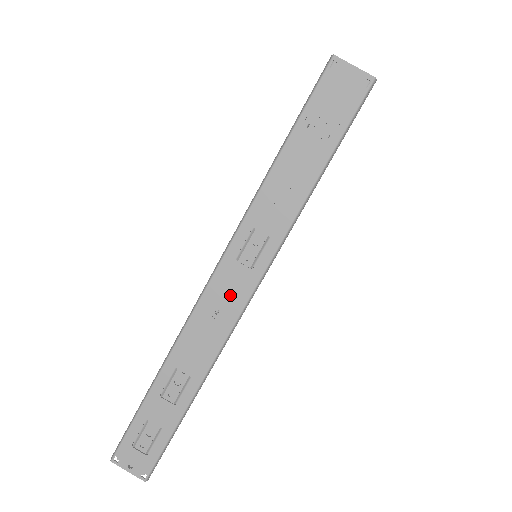
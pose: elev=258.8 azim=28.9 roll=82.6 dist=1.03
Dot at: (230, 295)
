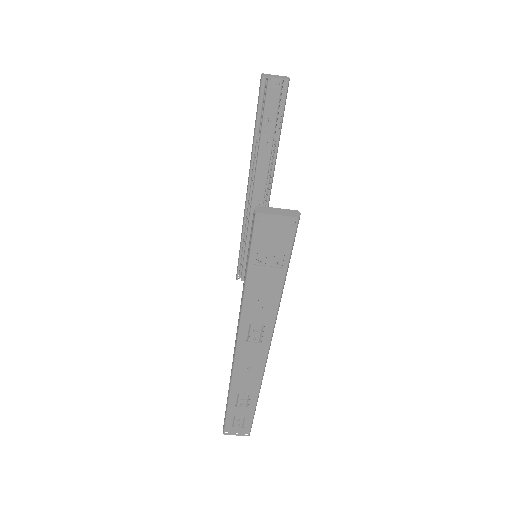
Dot at: (253, 358)
